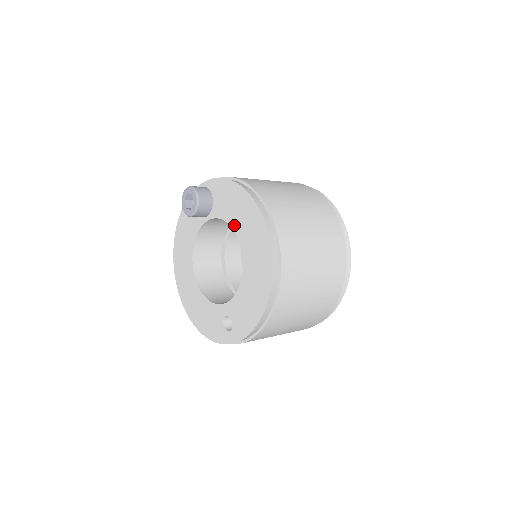
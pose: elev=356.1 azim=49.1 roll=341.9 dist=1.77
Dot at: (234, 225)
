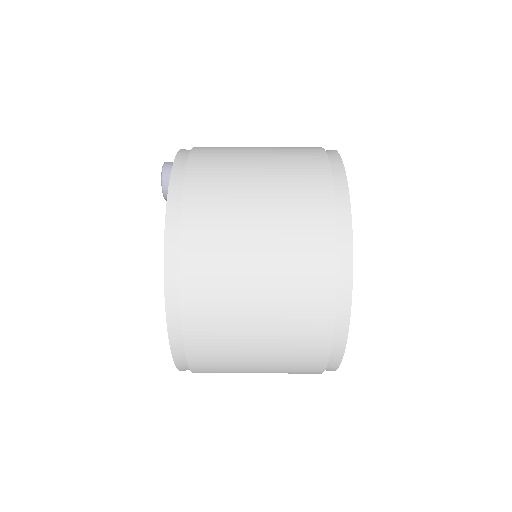
Dot at: occluded
